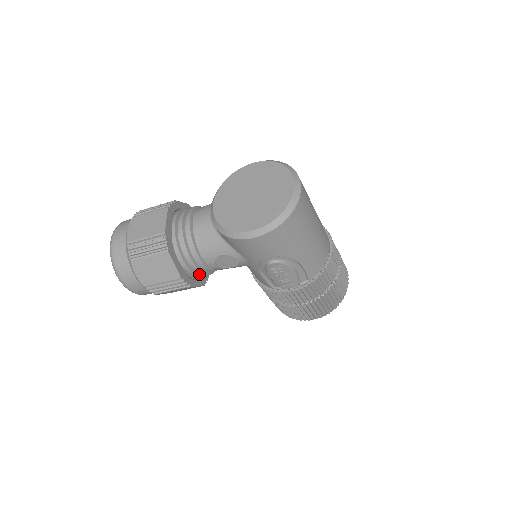
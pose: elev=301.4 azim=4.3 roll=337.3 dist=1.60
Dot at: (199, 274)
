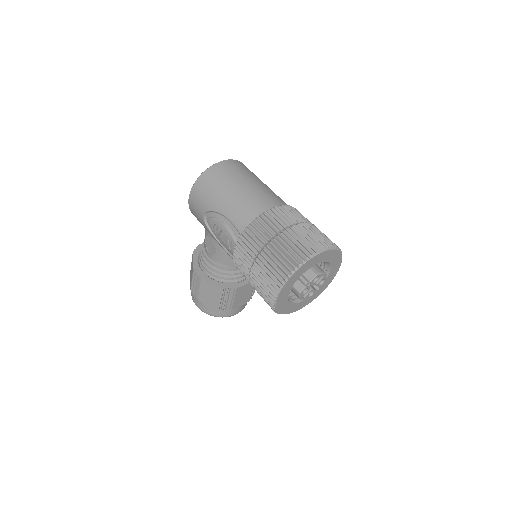
Dot at: (213, 272)
